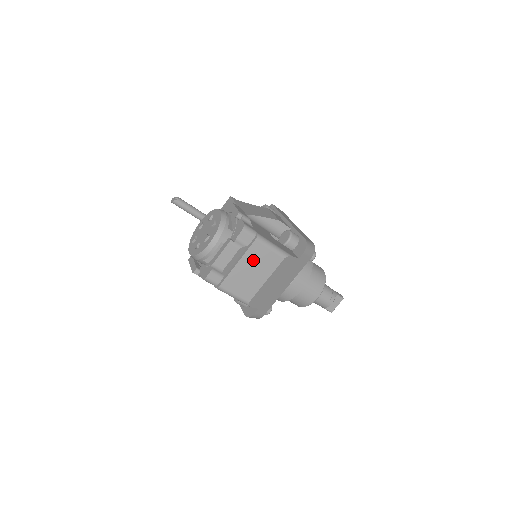
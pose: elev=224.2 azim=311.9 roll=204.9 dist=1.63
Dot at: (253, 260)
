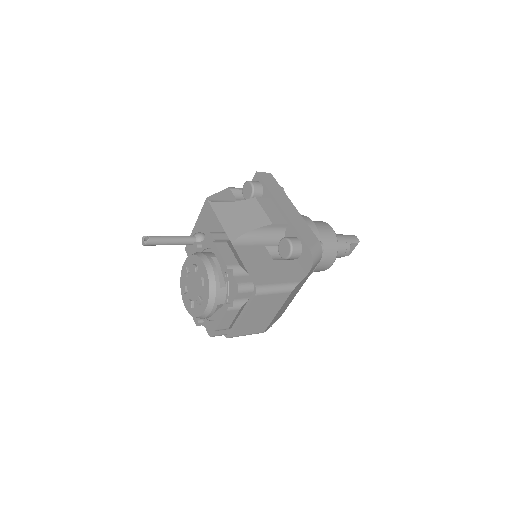
Dot at: (258, 308)
